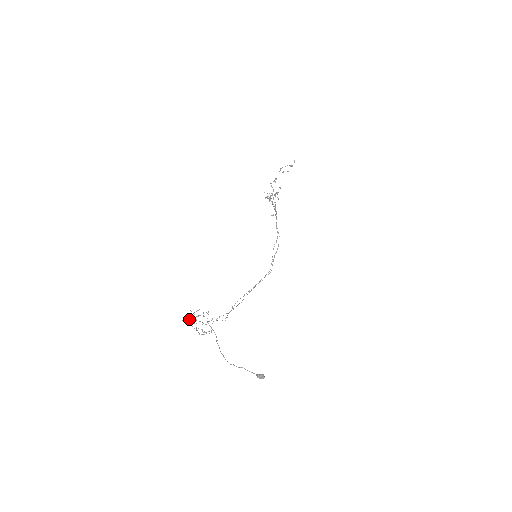
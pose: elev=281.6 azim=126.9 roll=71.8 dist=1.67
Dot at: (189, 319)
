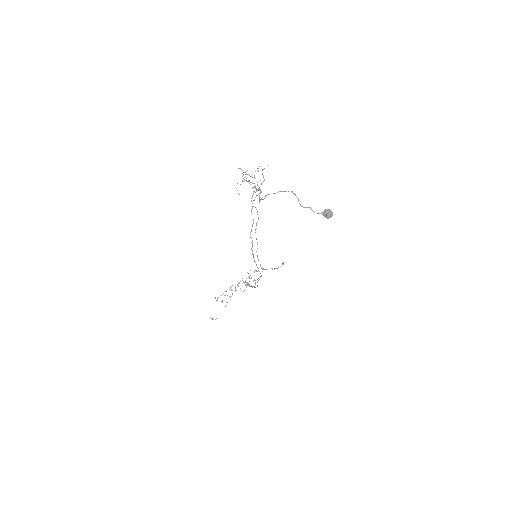
Dot at: (245, 174)
